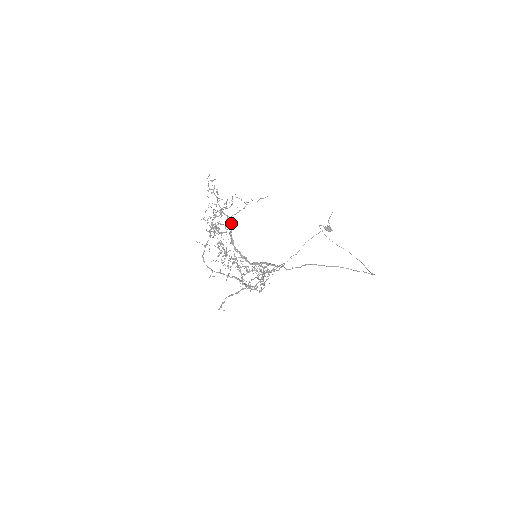
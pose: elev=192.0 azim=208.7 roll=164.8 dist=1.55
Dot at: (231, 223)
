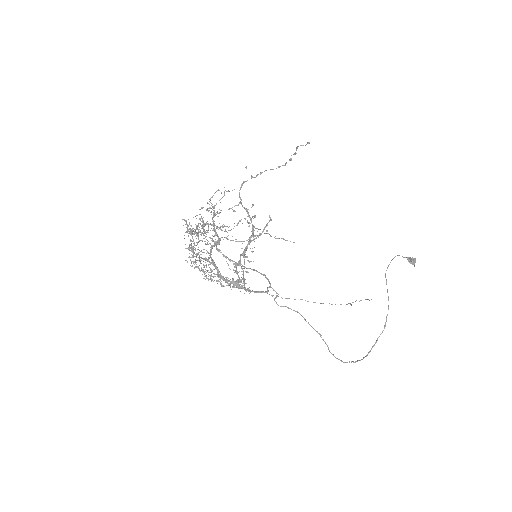
Dot at: (217, 241)
